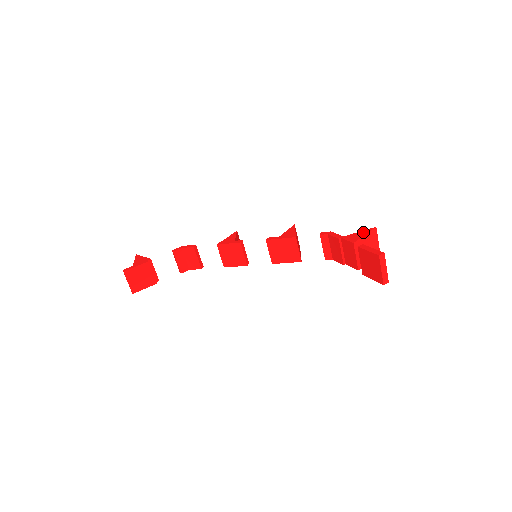
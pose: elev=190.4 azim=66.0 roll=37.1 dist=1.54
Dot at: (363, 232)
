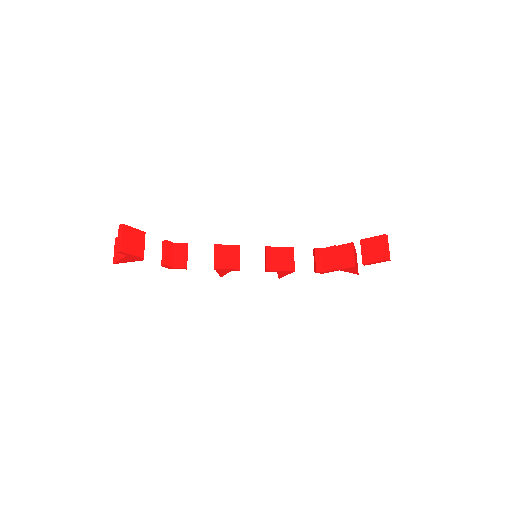
Dot at: occluded
